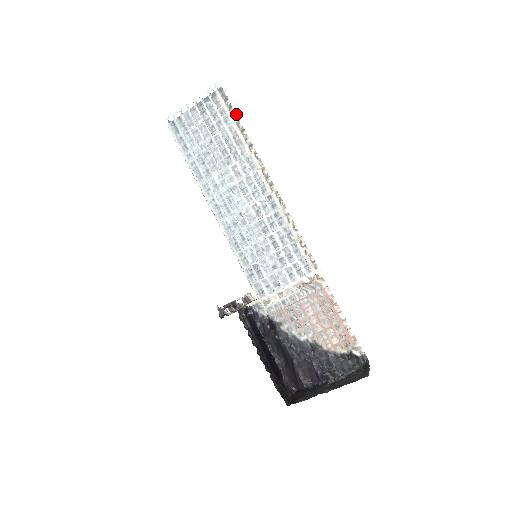
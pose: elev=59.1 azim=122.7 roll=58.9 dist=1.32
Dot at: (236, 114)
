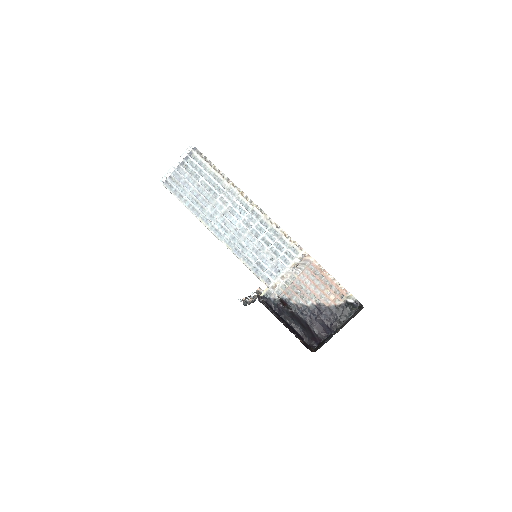
Dot at: (211, 162)
